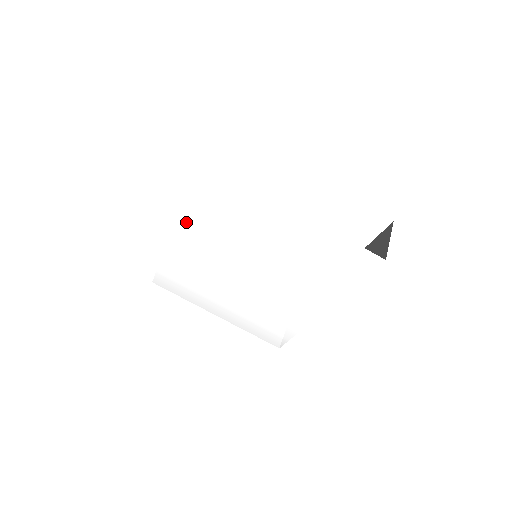
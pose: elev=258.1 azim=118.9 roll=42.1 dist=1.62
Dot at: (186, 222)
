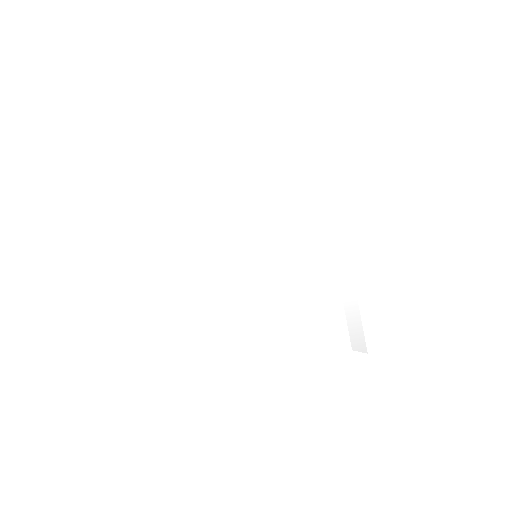
Dot at: (173, 238)
